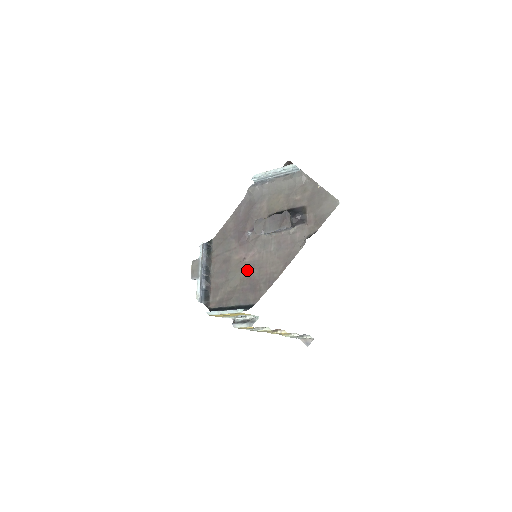
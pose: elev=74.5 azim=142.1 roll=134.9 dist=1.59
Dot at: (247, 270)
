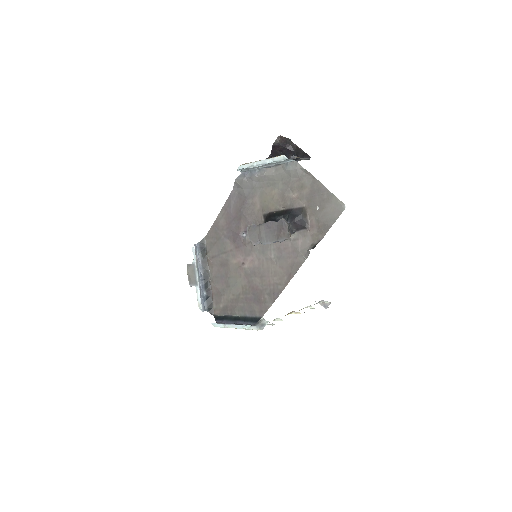
Dot at: (248, 277)
